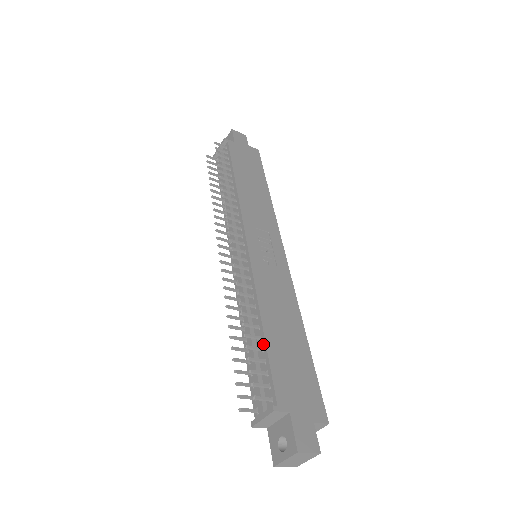
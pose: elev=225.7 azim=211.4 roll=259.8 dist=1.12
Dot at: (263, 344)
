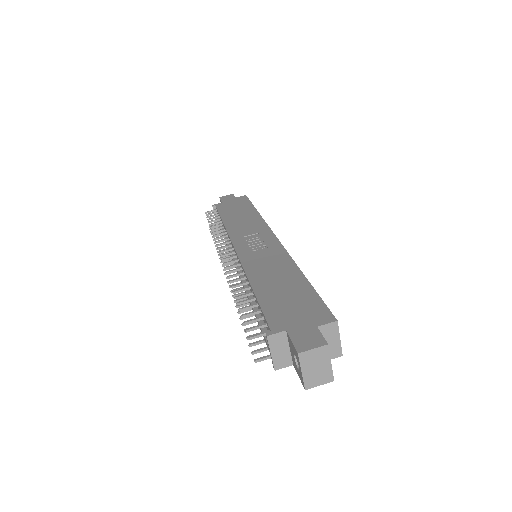
Dot at: (256, 300)
